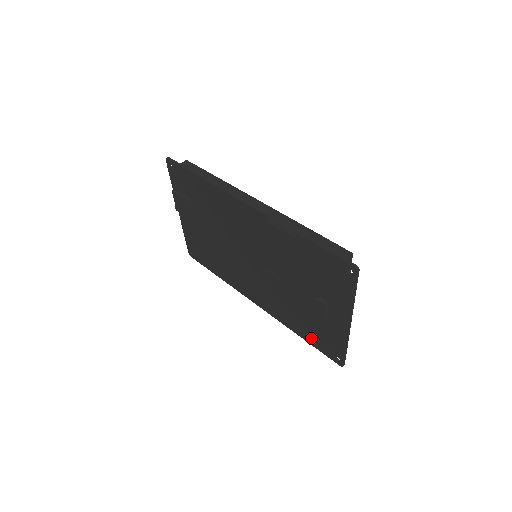
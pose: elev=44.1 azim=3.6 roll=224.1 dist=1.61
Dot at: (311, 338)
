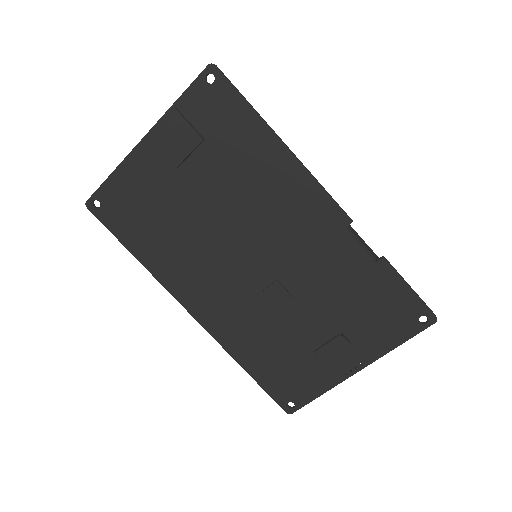
Dot at: (267, 375)
